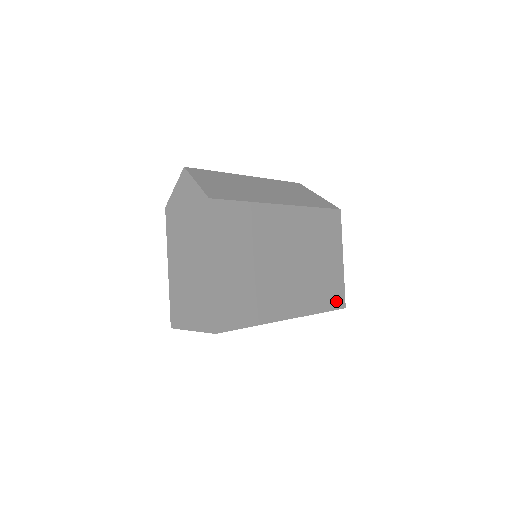
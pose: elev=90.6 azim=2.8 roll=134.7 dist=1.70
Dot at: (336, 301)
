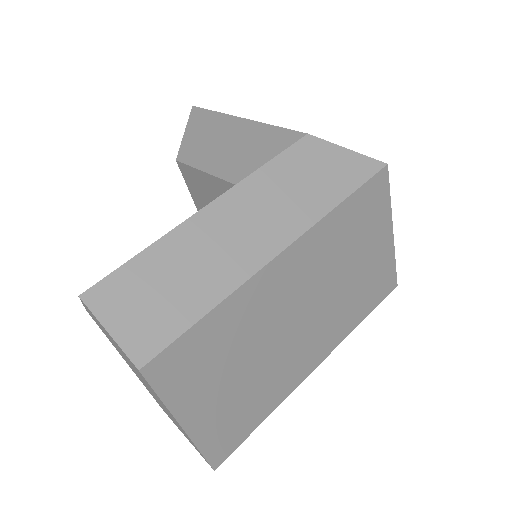
Dot at: (382, 291)
